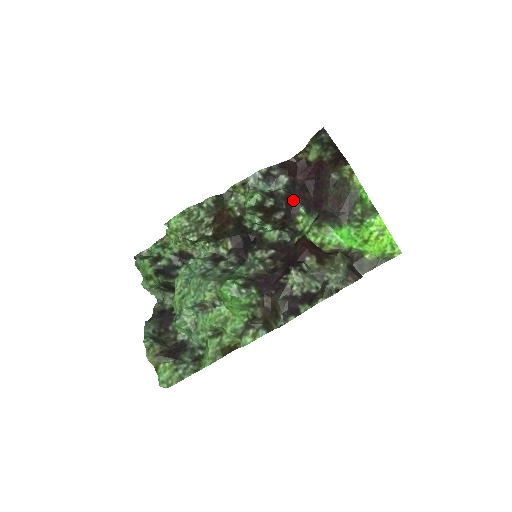
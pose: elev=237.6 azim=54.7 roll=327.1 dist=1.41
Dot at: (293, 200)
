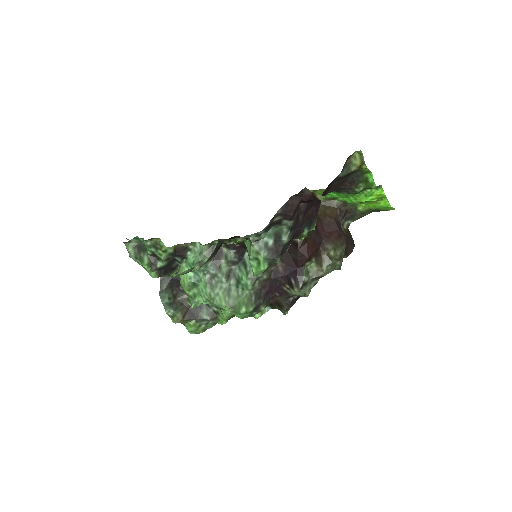
Dot at: (296, 231)
